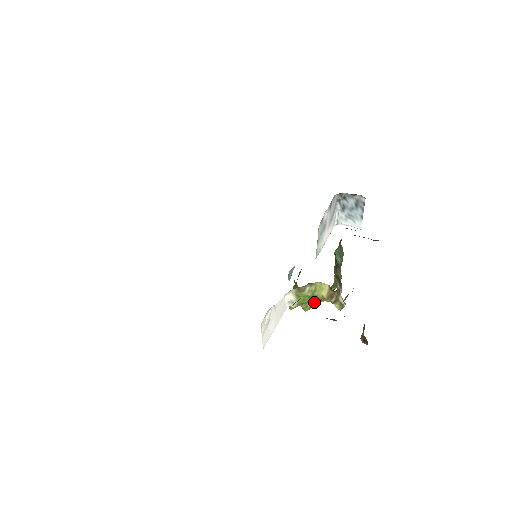
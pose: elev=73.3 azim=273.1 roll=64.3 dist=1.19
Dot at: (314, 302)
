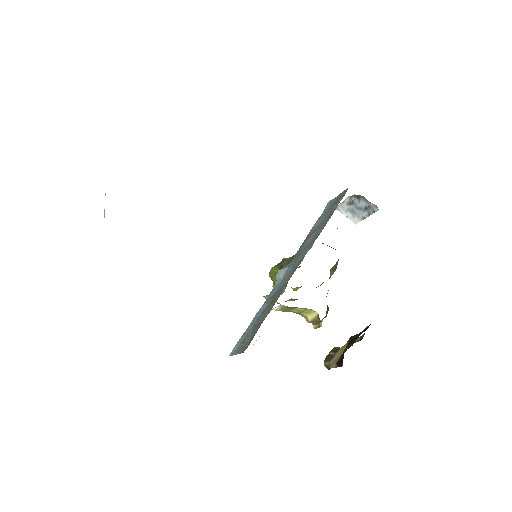
Dot at: (290, 300)
